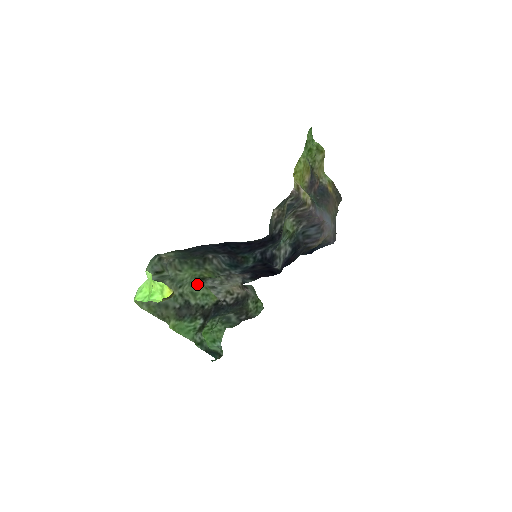
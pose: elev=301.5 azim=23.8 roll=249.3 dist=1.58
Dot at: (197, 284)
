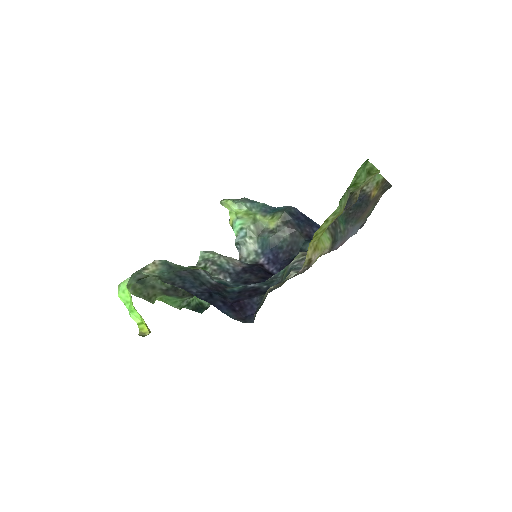
Dot at: occluded
